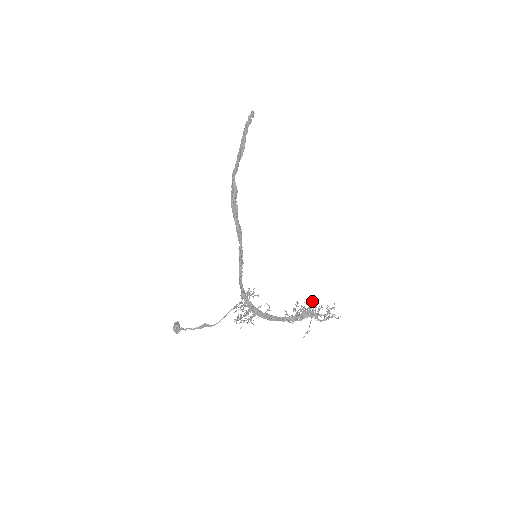
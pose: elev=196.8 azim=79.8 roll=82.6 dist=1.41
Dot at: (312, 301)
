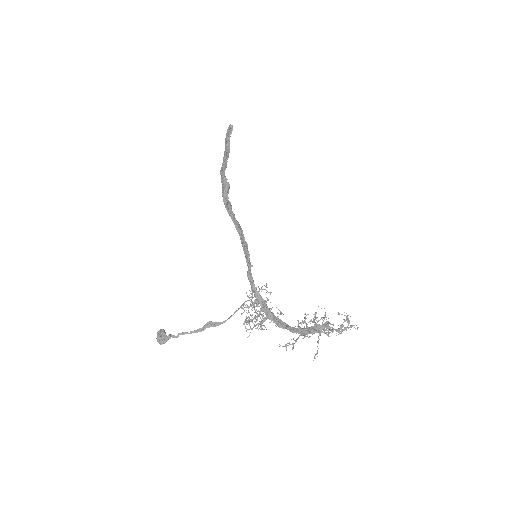
Dot at: occluded
